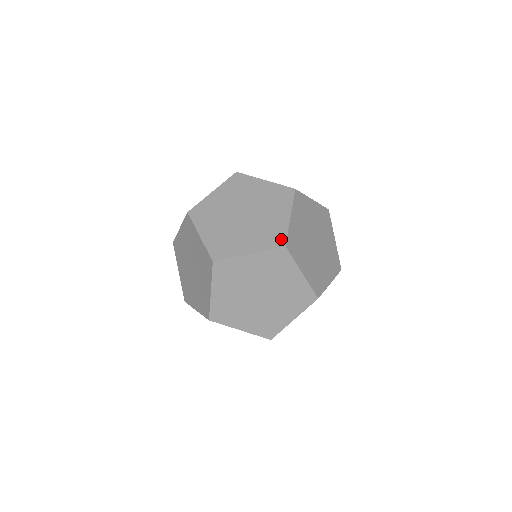
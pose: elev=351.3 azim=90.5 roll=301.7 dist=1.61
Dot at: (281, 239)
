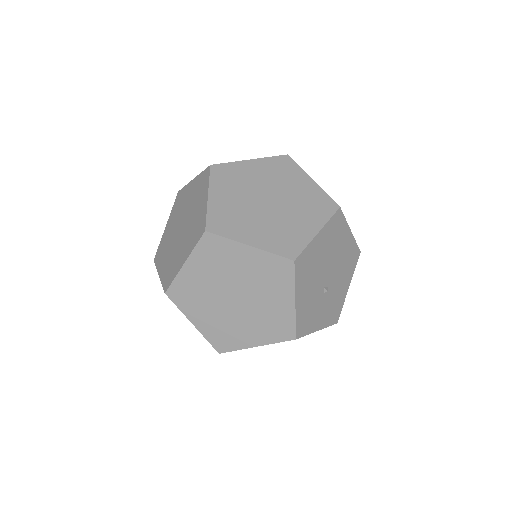
Dot at: (202, 226)
